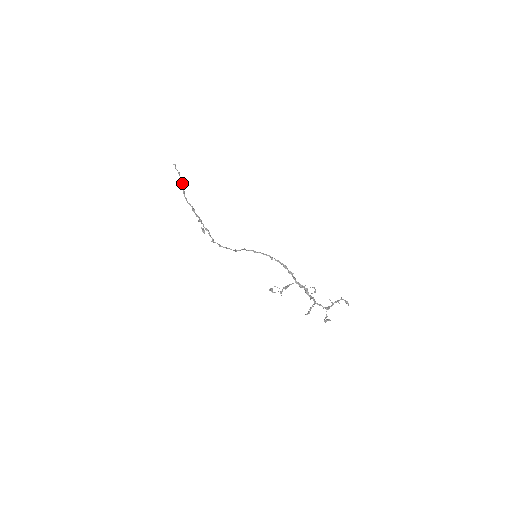
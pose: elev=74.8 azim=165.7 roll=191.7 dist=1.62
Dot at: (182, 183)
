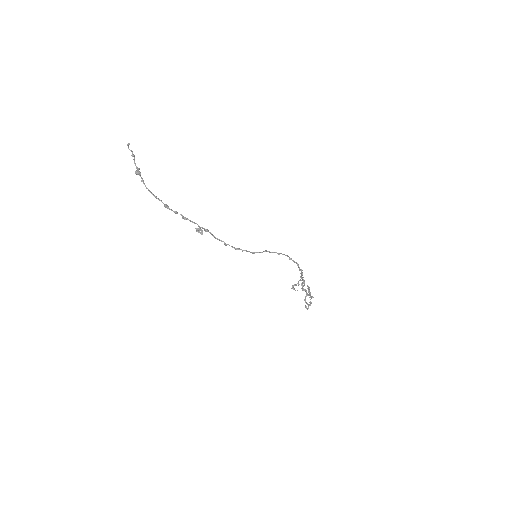
Dot at: (138, 169)
